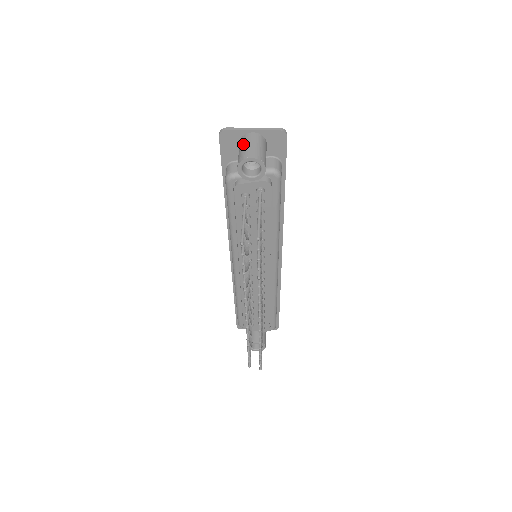
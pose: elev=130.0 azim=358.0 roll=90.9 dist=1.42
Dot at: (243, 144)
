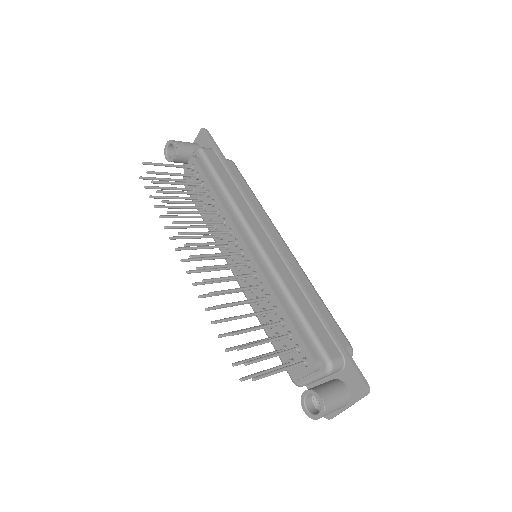
Dot at: occluded
